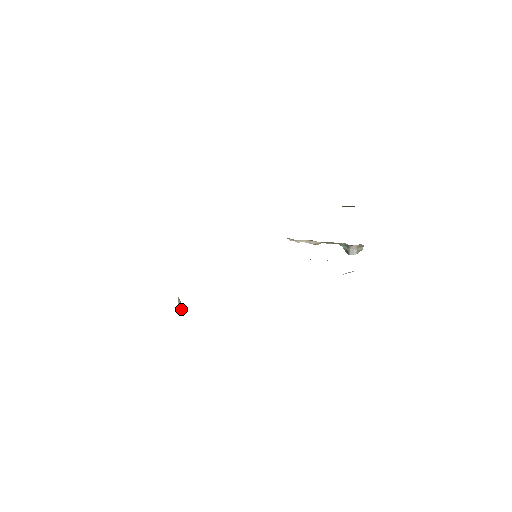
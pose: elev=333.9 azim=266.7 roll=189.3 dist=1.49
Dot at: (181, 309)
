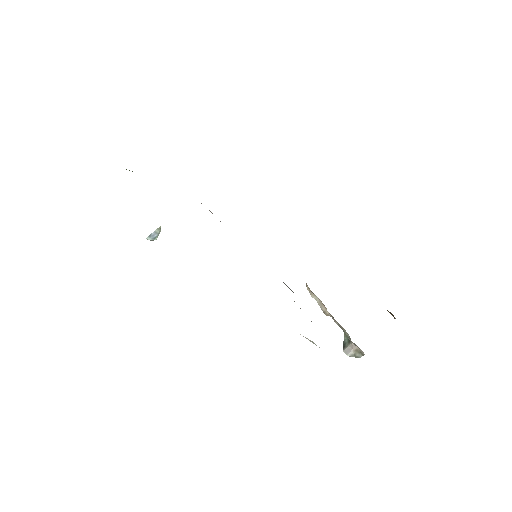
Dot at: (154, 239)
